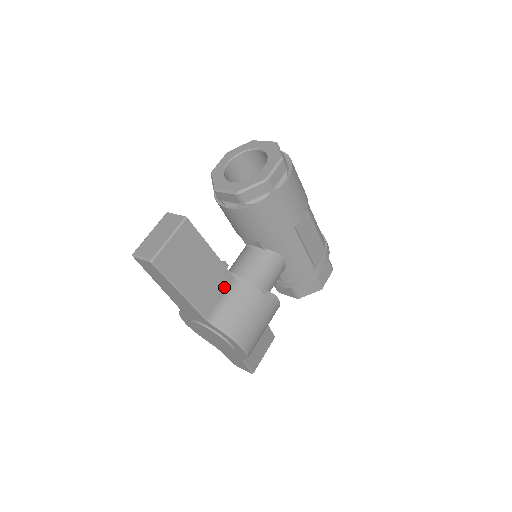
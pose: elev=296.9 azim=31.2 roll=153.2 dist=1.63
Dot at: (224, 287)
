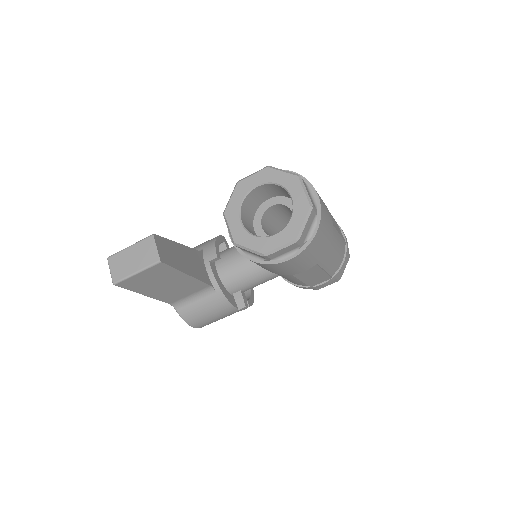
Dot at: (196, 290)
